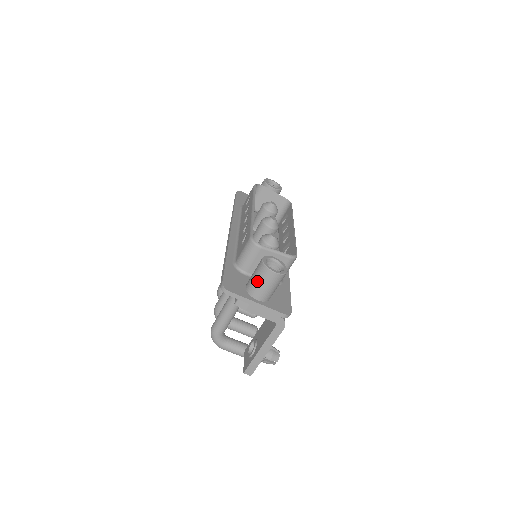
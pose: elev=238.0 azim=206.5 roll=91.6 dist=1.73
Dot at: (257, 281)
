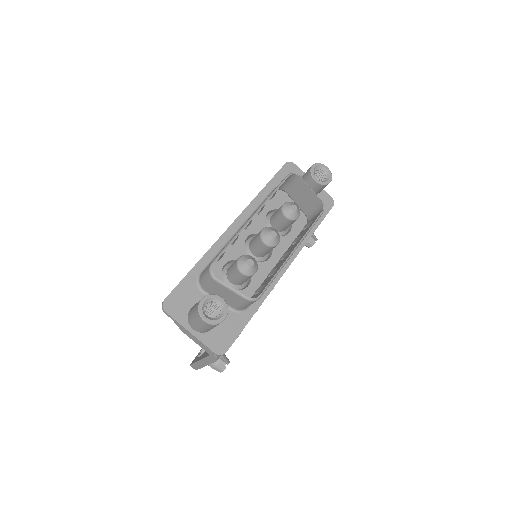
Dot at: (192, 315)
